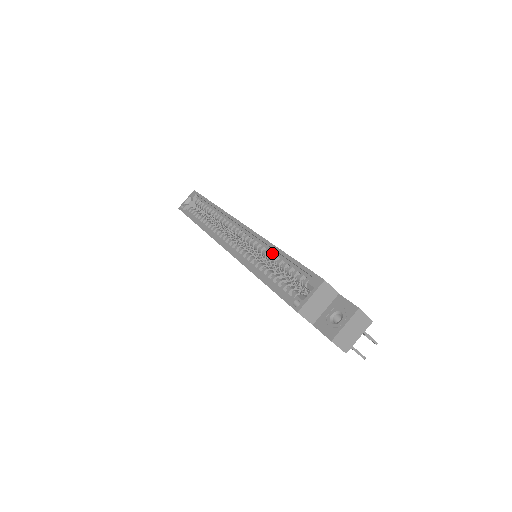
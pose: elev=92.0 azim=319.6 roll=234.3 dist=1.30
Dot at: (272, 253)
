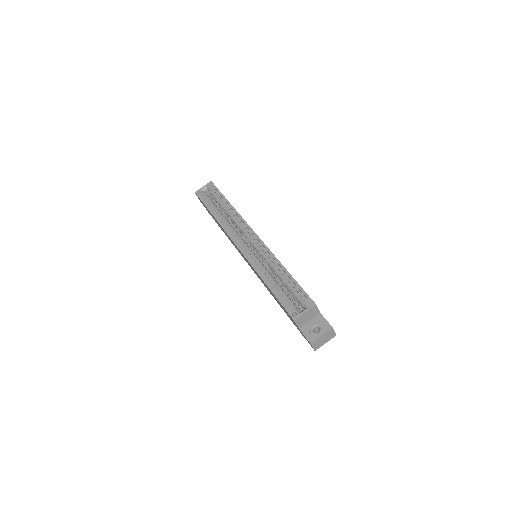
Dot at: (278, 268)
